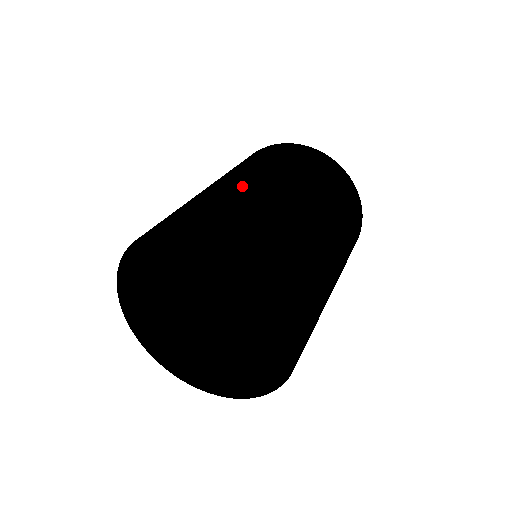
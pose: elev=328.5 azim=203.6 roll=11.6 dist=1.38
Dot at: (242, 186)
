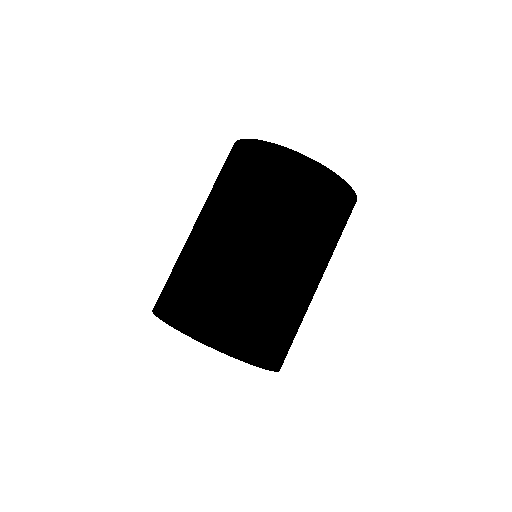
Dot at: (211, 252)
